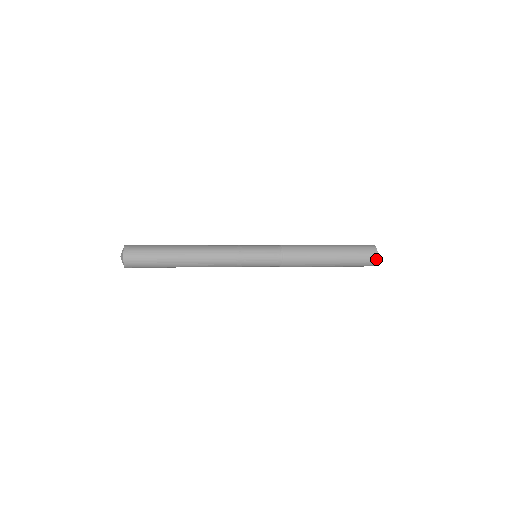
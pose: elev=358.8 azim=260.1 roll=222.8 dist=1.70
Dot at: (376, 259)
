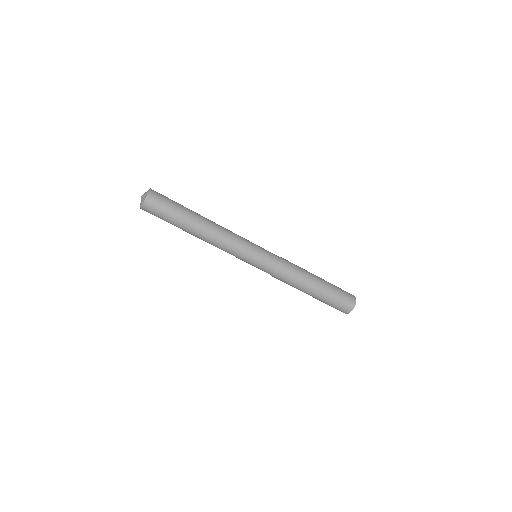
Dot at: (354, 296)
